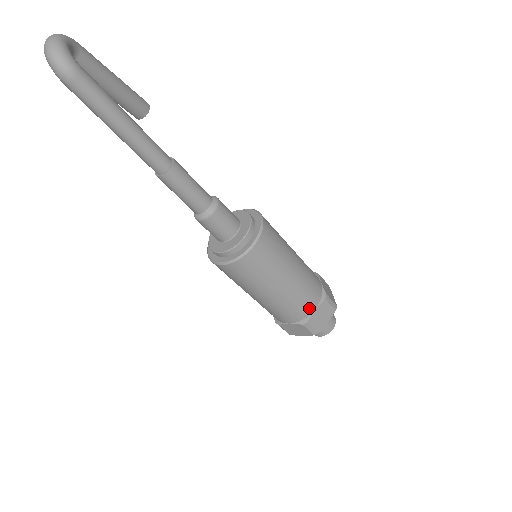
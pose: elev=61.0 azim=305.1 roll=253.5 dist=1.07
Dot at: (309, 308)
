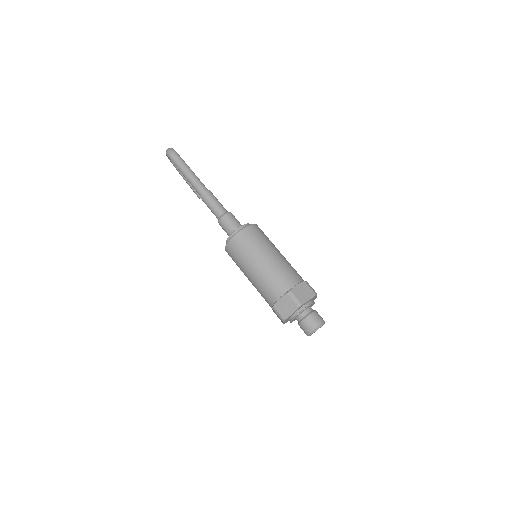
Dot at: (291, 282)
